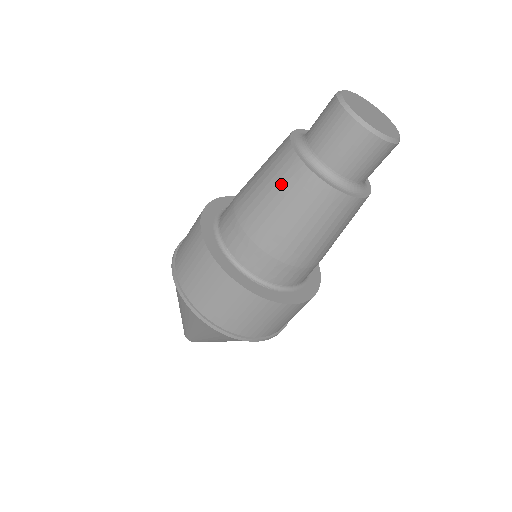
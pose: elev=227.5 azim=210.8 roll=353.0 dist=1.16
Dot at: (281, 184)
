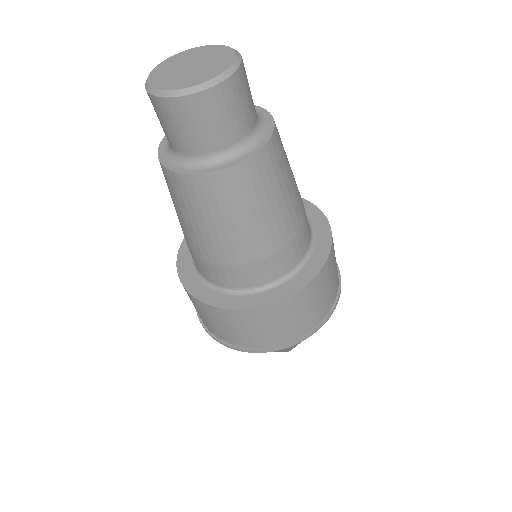
Dot at: occluded
